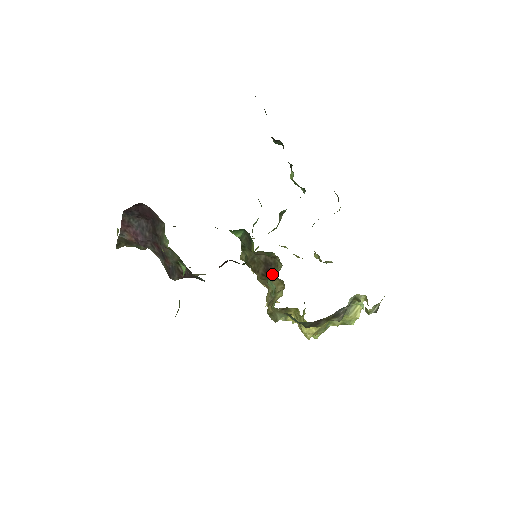
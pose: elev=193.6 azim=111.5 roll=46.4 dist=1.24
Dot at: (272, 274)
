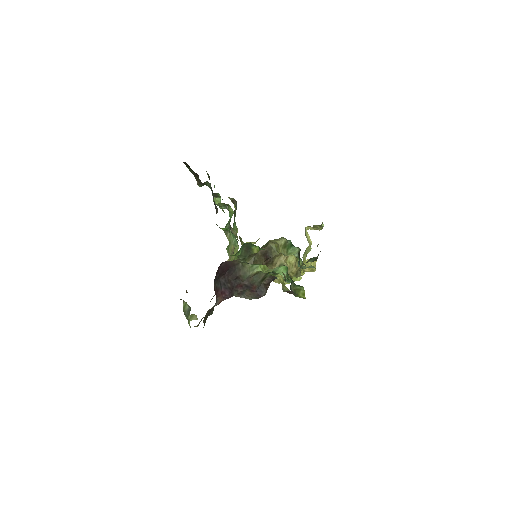
Dot at: (272, 257)
